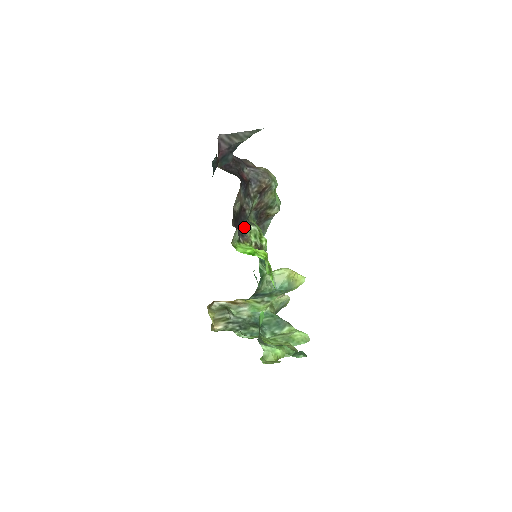
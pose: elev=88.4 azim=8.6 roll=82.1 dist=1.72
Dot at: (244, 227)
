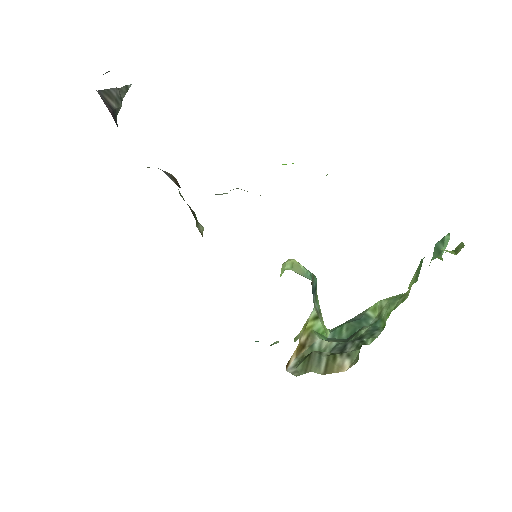
Dot at: occluded
